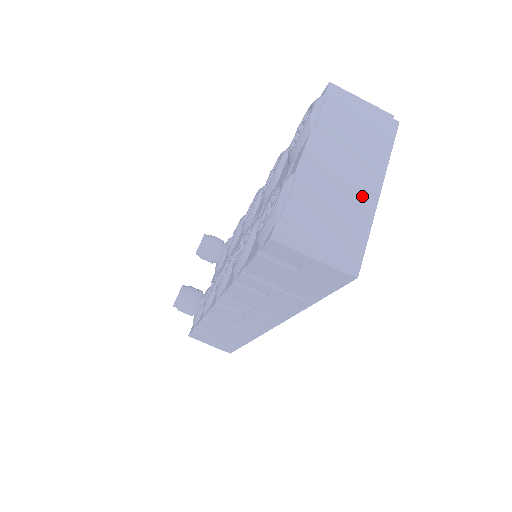
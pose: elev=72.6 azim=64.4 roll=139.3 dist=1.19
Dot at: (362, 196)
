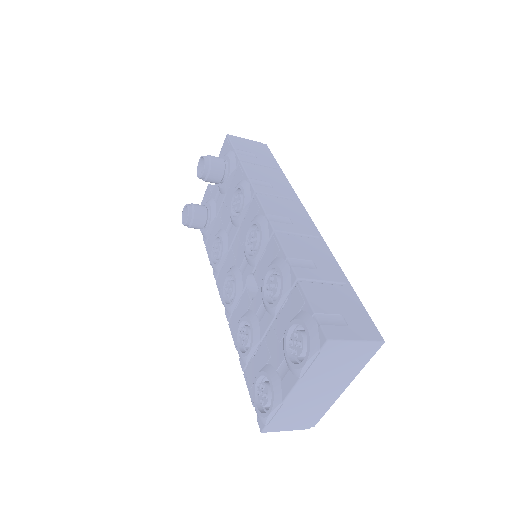
Dot at: (330, 397)
